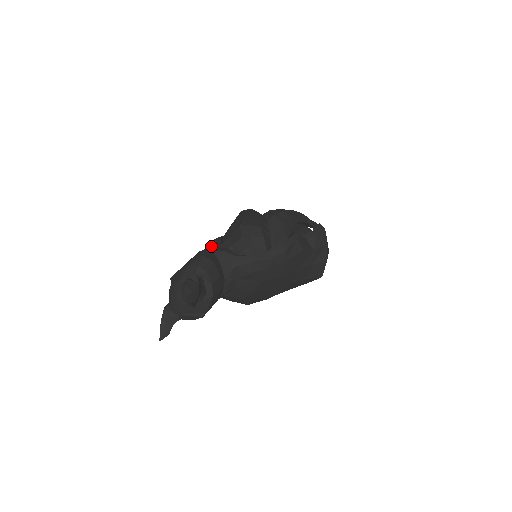
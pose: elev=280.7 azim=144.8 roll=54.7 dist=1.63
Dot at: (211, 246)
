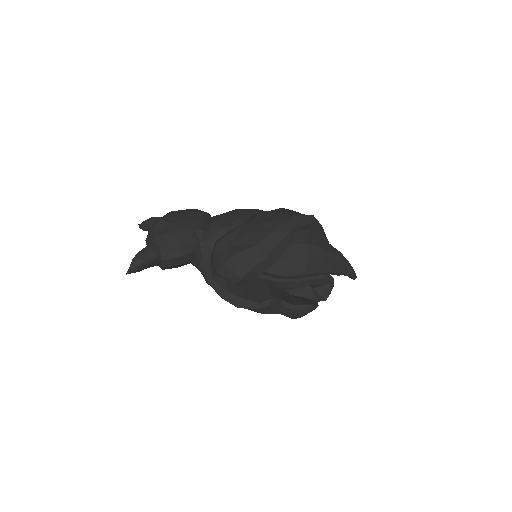
Dot at: (212, 231)
